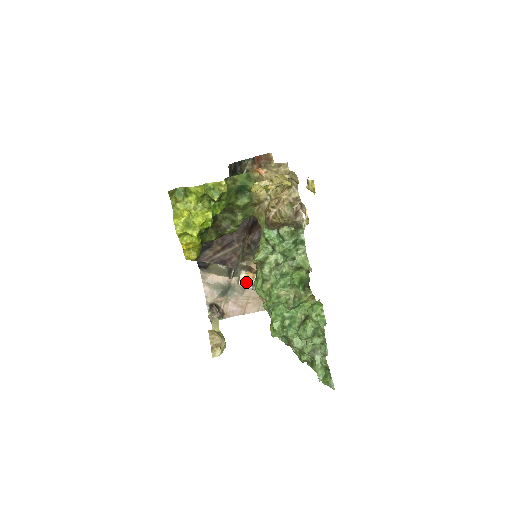
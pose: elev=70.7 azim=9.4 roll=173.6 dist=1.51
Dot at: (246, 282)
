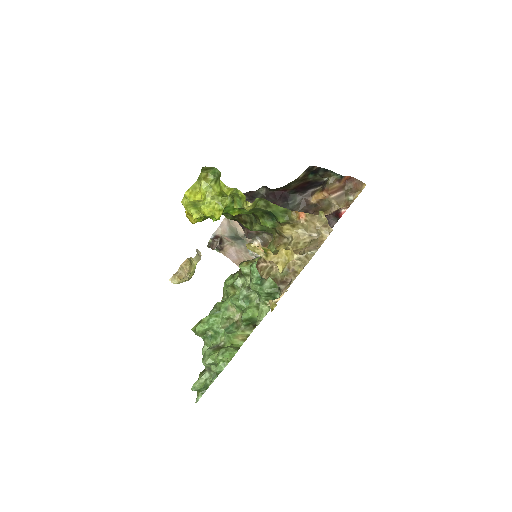
Dot at: occluded
